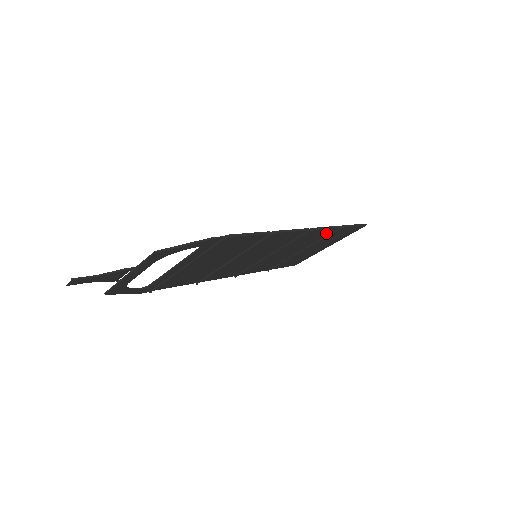
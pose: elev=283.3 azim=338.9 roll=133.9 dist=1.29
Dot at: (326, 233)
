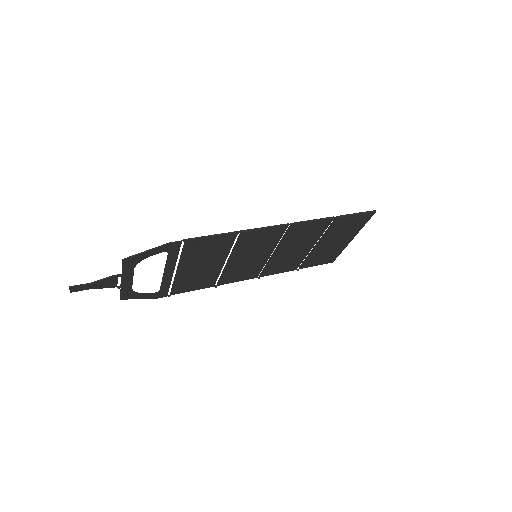
Dot at: (322, 226)
